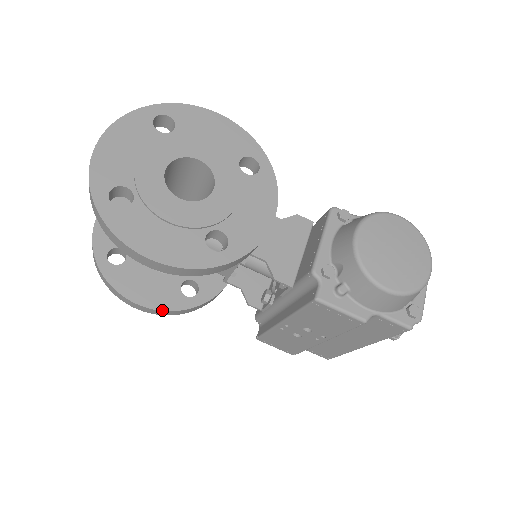
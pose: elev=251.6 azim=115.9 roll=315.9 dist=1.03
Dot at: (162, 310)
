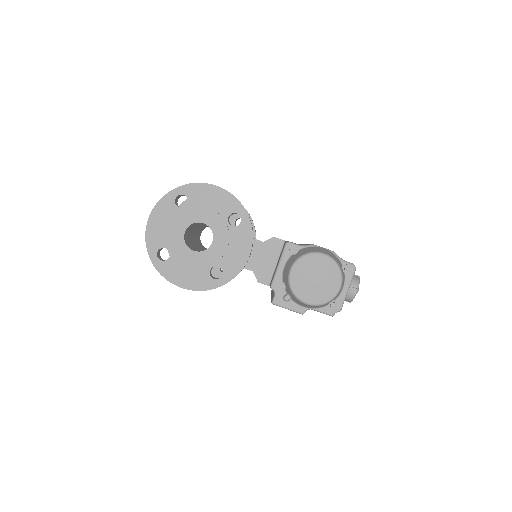
Dot at: occluded
